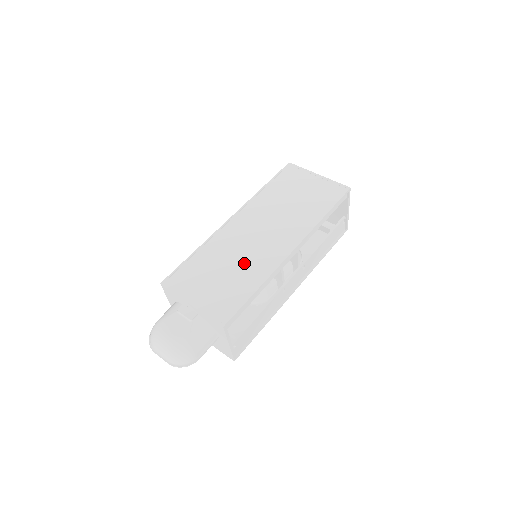
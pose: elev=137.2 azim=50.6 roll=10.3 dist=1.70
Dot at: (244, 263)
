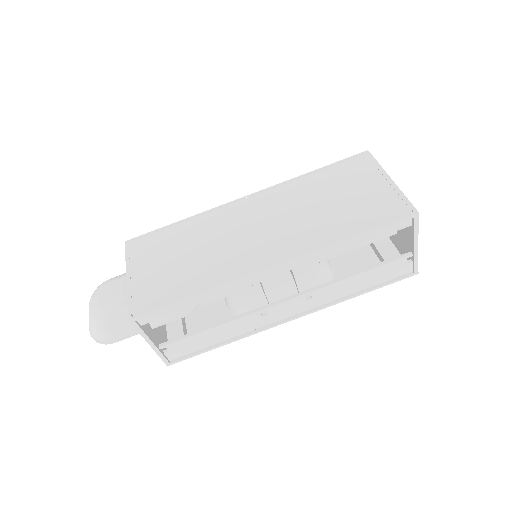
Dot at: (210, 256)
